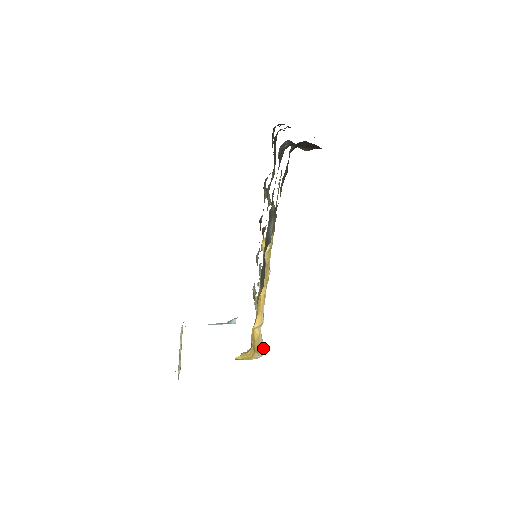
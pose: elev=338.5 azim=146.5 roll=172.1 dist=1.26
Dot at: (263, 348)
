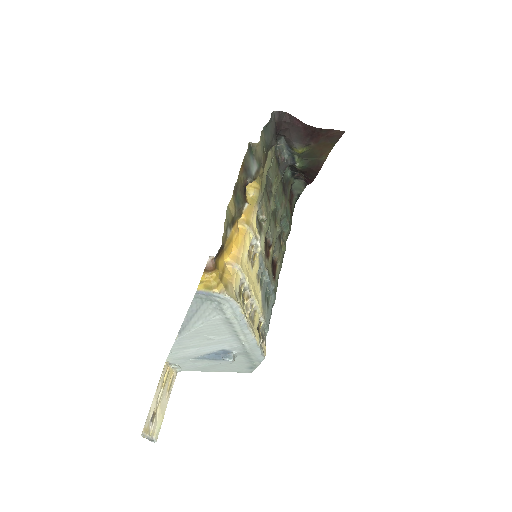
Dot at: (237, 299)
